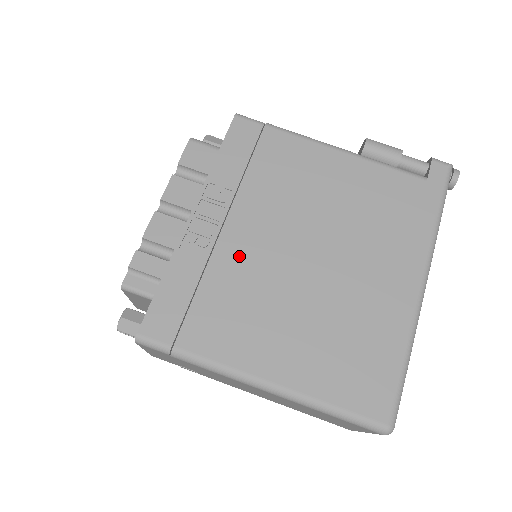
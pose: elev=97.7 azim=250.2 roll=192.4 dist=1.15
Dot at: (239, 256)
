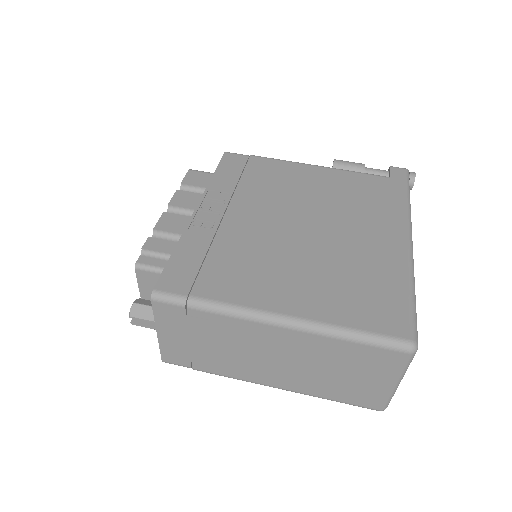
Dot at: (242, 231)
